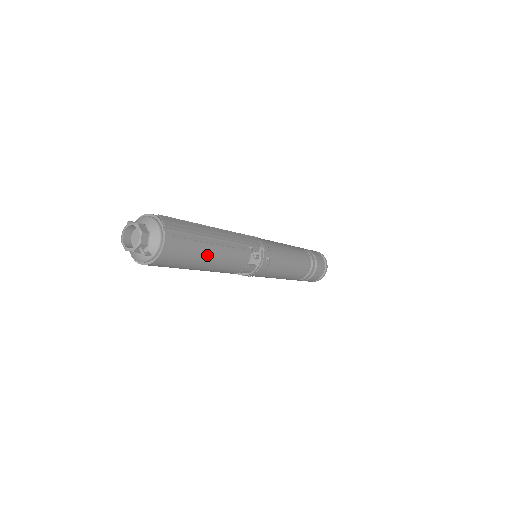
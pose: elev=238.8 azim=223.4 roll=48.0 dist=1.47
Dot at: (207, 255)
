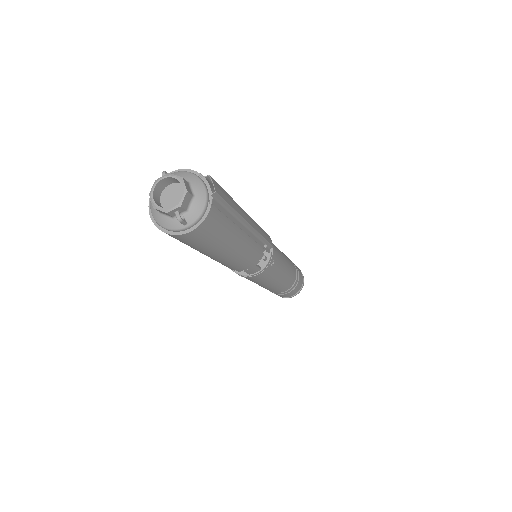
Dot at: (234, 242)
